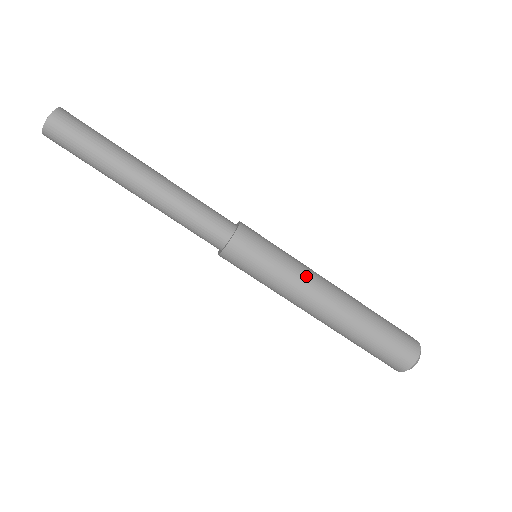
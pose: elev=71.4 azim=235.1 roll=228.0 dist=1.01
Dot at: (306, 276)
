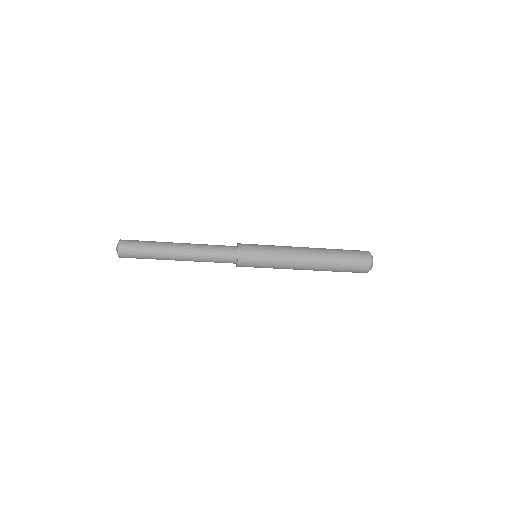
Dot at: (286, 266)
